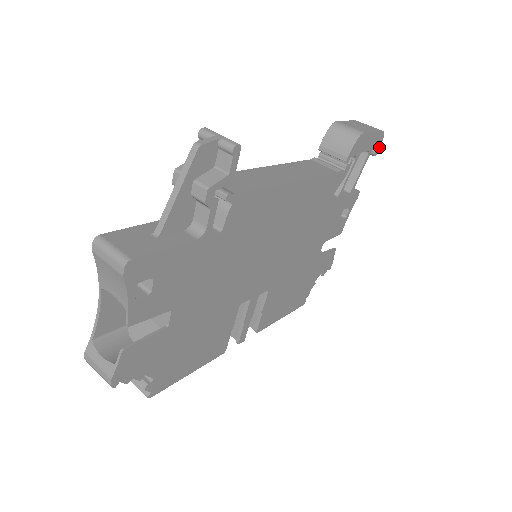
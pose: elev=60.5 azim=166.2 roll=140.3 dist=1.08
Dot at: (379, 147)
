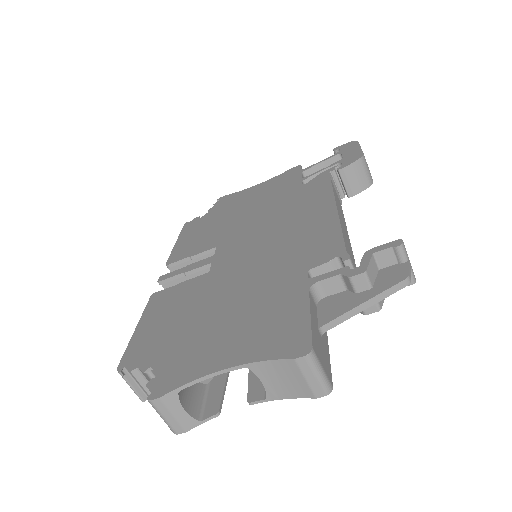
Dot at: occluded
